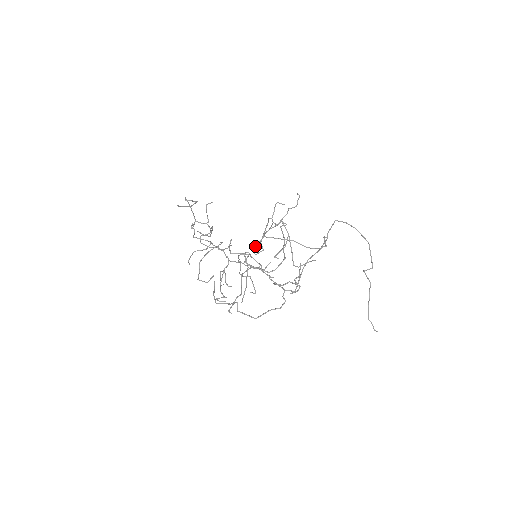
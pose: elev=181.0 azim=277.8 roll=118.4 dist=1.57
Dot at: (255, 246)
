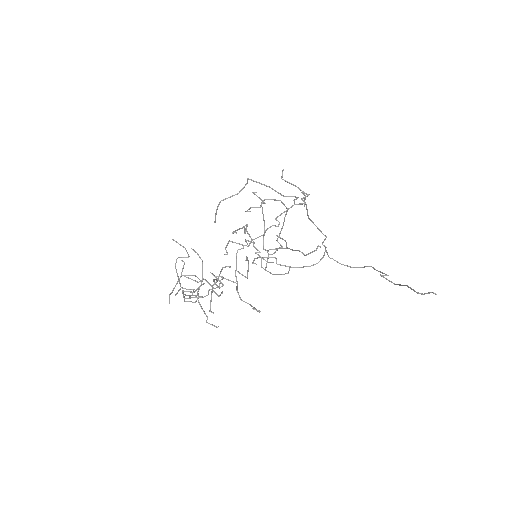
Dot at: occluded
